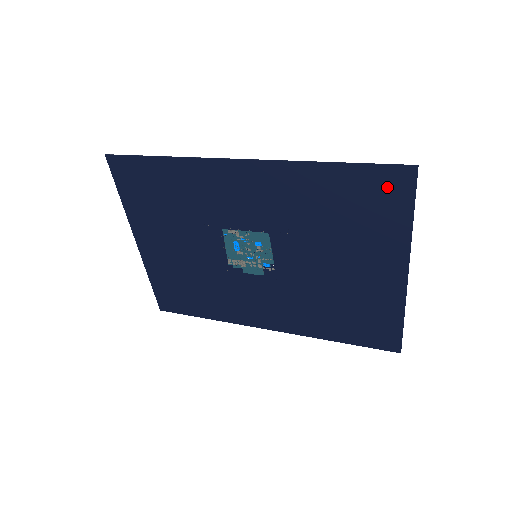
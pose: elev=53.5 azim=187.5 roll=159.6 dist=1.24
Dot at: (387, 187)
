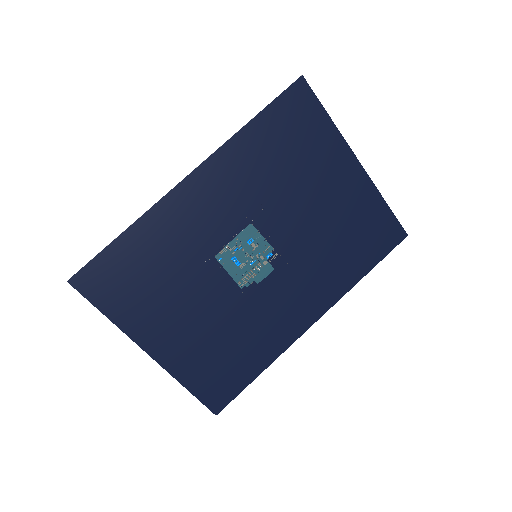
Dot at: (297, 107)
